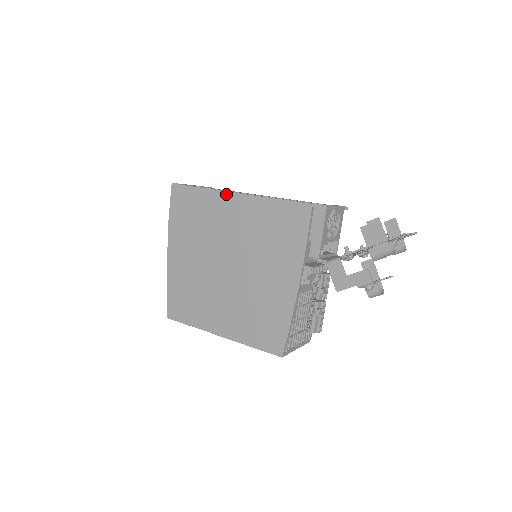
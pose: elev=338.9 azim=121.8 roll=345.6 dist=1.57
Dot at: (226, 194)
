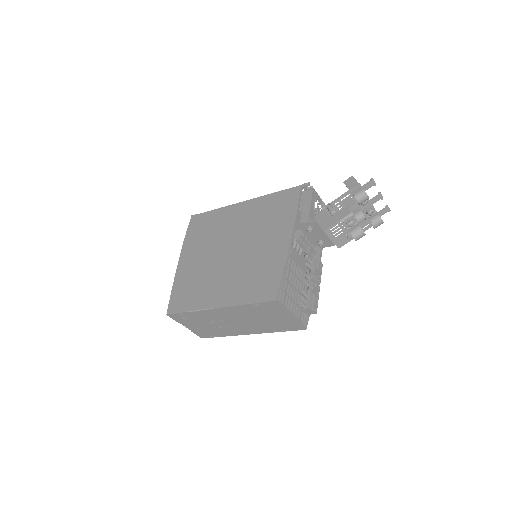
Dot at: (234, 205)
